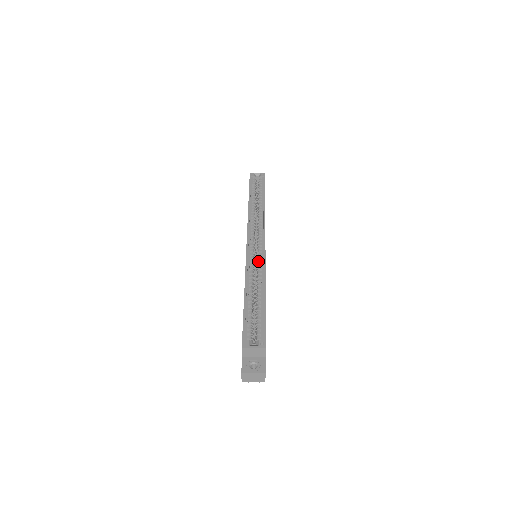
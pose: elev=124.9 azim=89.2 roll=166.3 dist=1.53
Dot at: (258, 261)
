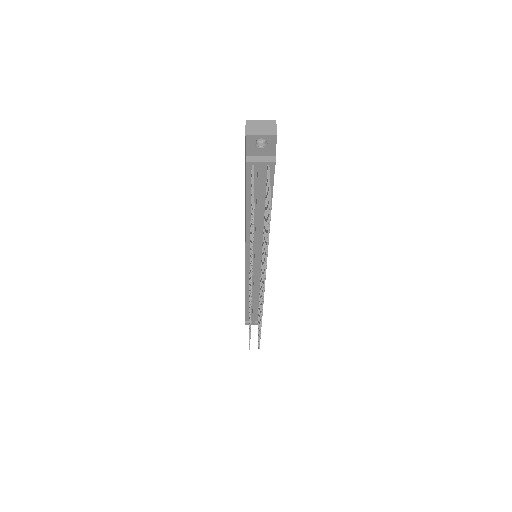
Dot at: occluded
